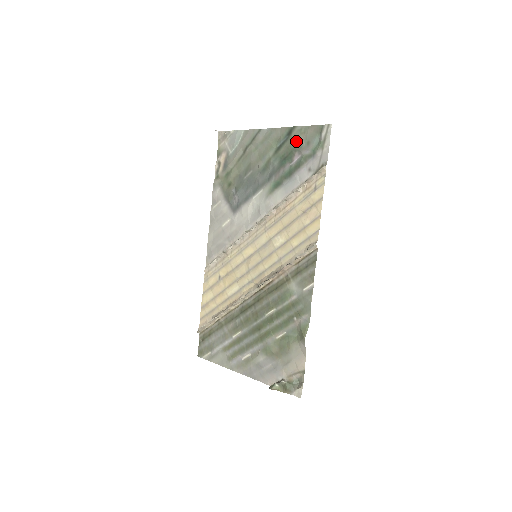
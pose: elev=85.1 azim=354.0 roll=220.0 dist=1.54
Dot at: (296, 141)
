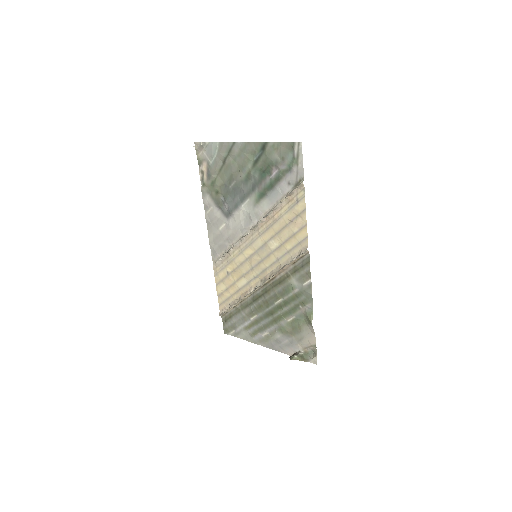
Dot at: (271, 156)
